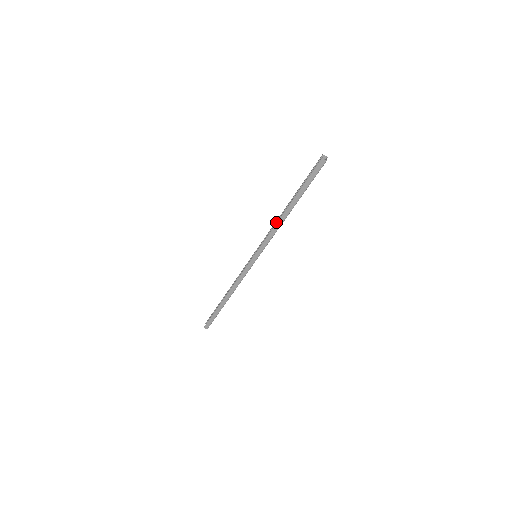
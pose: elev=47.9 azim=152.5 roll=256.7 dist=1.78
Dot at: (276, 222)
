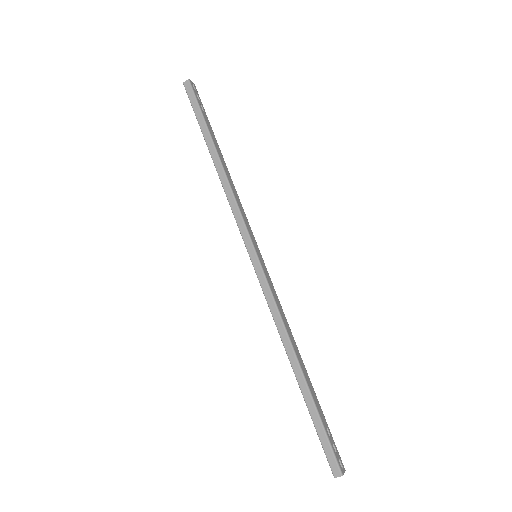
Dot at: occluded
